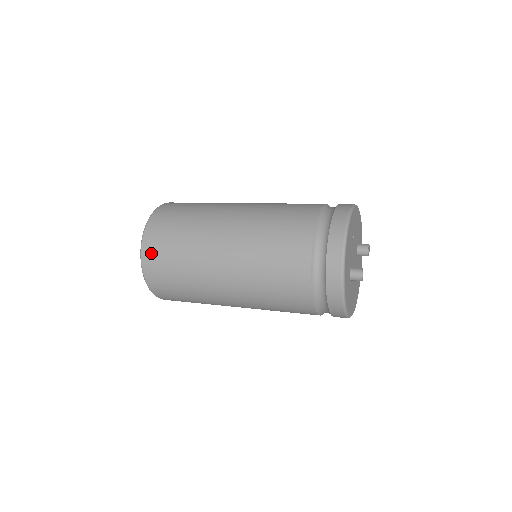
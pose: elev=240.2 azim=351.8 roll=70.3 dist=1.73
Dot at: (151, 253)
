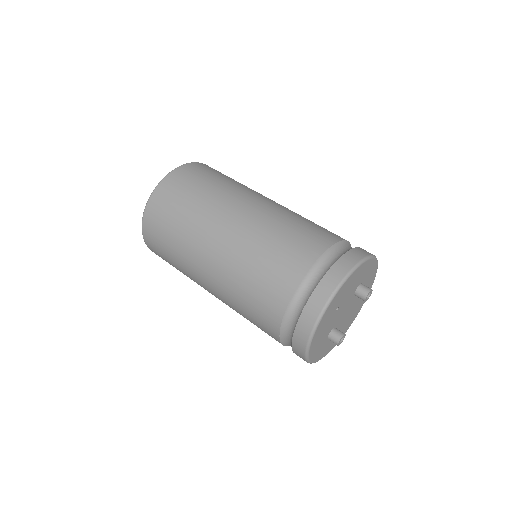
Dot at: (153, 249)
